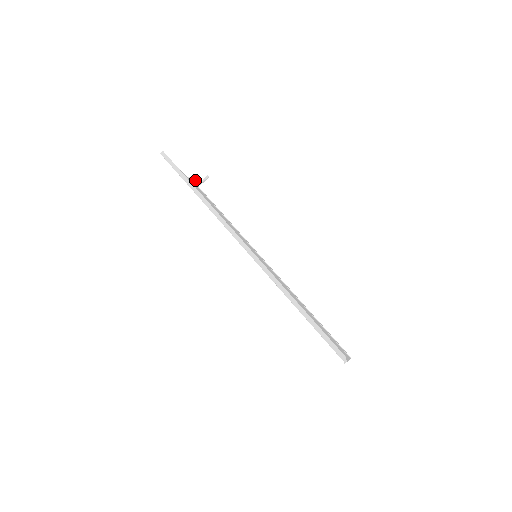
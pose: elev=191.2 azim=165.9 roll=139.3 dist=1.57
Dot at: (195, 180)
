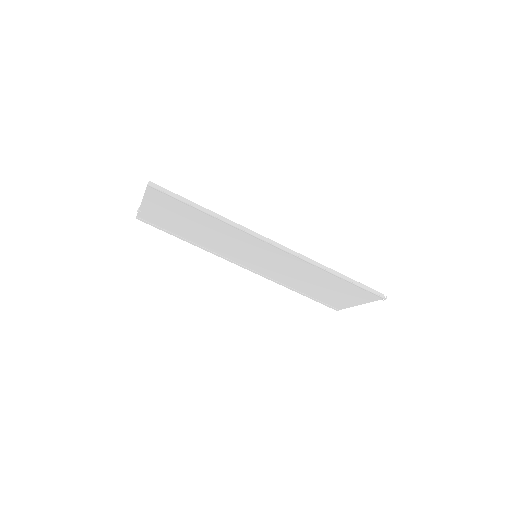
Dot at: occluded
